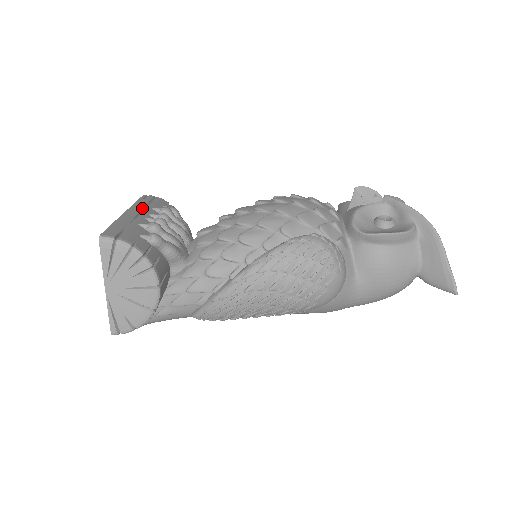
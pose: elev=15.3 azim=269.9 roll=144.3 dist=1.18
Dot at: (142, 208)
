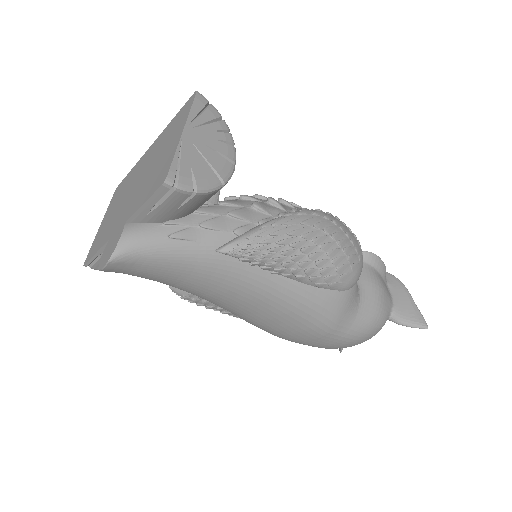
Dot at: occluded
